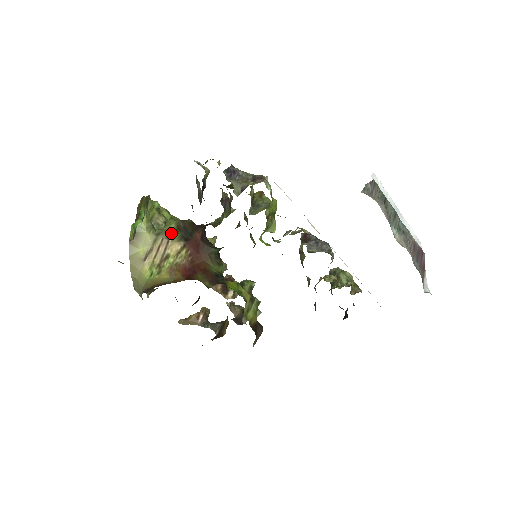
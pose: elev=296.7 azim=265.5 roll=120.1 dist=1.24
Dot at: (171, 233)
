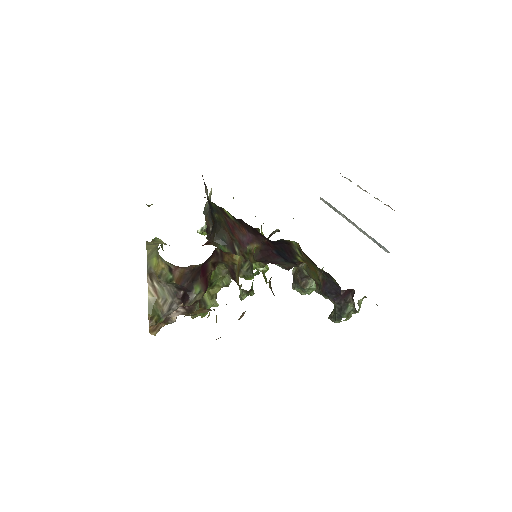
Dot at: occluded
